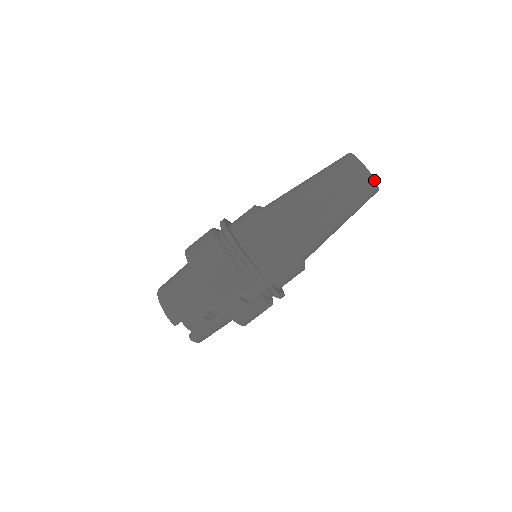
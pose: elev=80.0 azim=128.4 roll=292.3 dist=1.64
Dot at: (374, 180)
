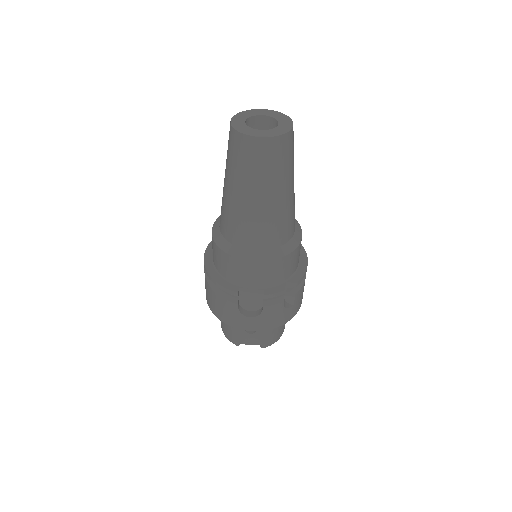
Dot at: (260, 138)
